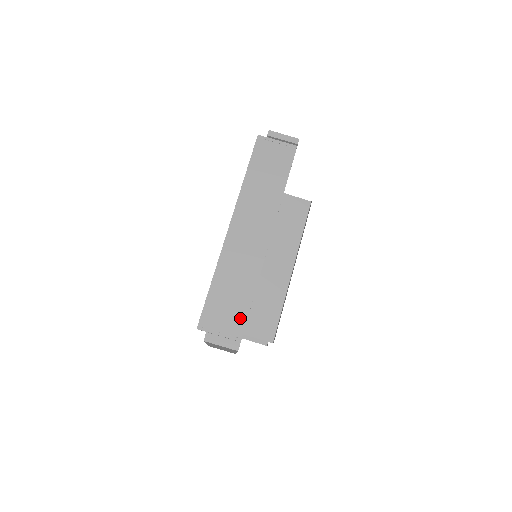
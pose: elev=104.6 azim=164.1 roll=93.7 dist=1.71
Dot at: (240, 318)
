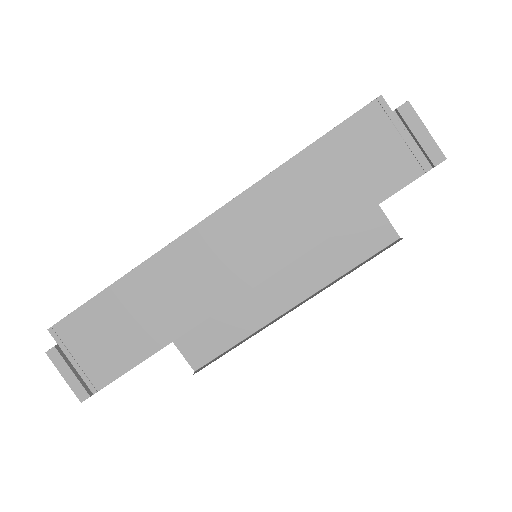
Dot at: (116, 364)
